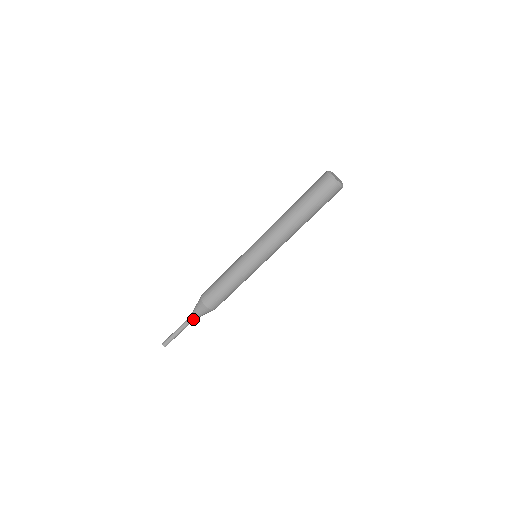
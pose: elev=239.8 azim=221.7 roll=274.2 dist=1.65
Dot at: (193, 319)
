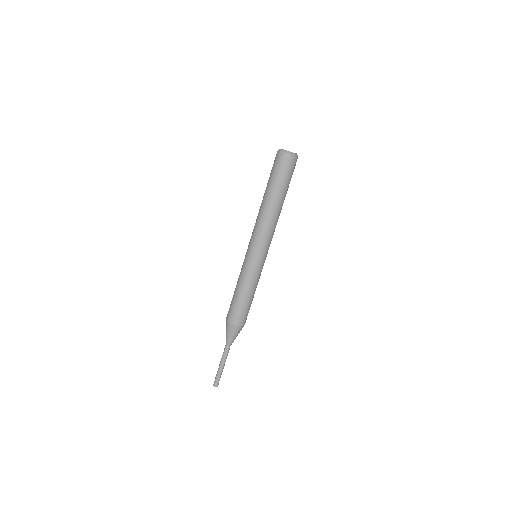
Dot at: (230, 345)
